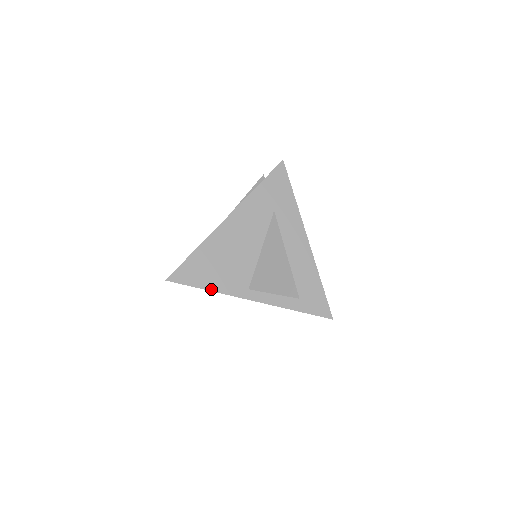
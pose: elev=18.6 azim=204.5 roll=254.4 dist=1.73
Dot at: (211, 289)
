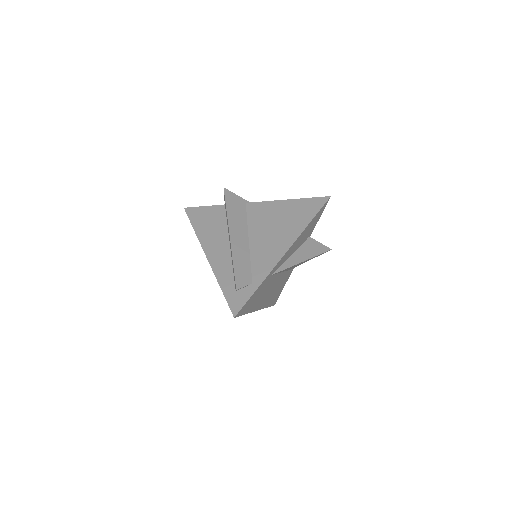
Dot at: occluded
